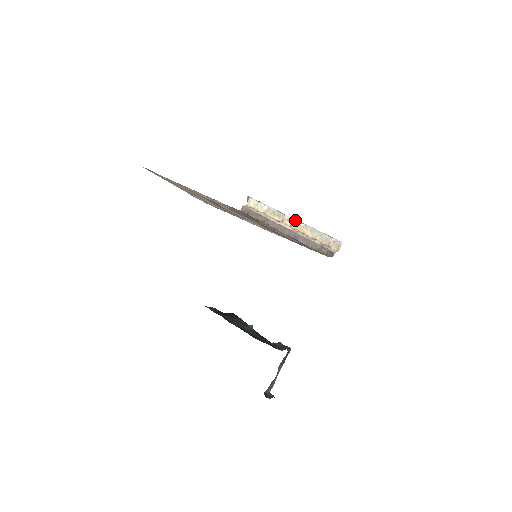
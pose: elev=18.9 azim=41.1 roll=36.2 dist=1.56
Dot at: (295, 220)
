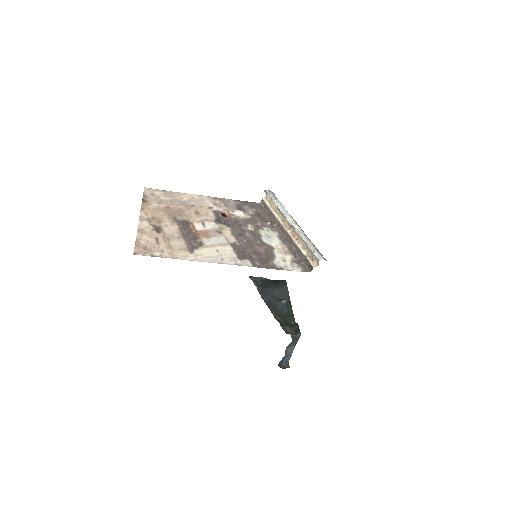
Dot at: (292, 224)
